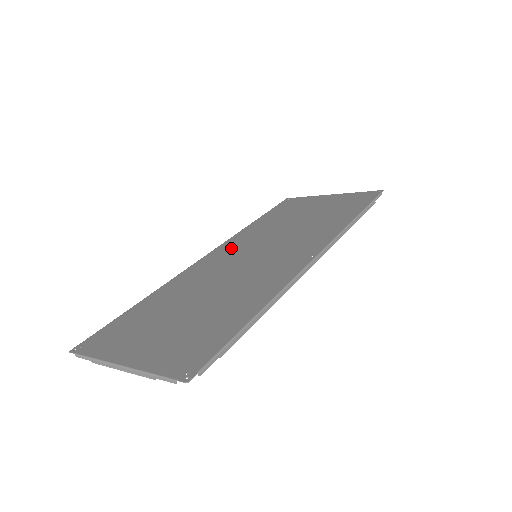
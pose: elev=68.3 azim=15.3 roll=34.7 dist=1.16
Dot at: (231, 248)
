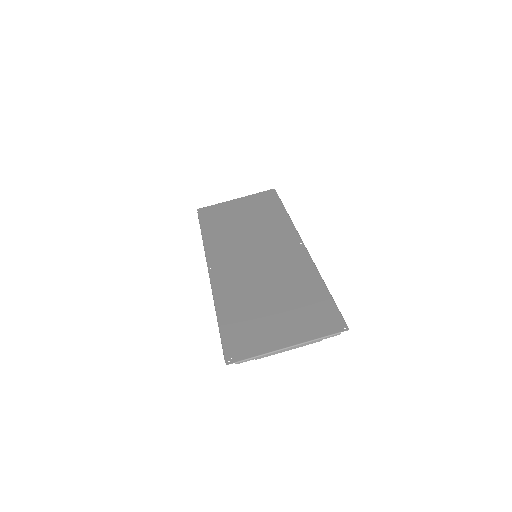
Dot at: (223, 257)
